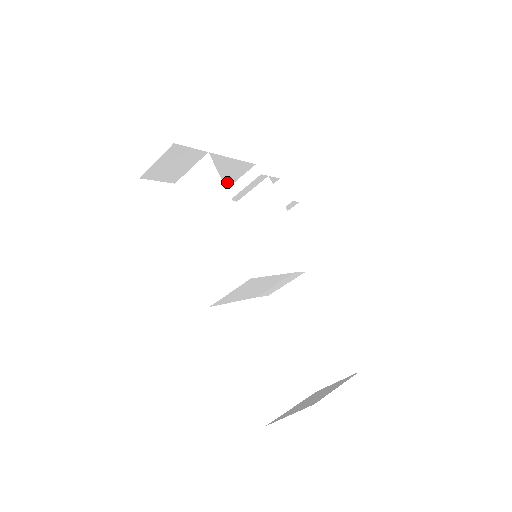
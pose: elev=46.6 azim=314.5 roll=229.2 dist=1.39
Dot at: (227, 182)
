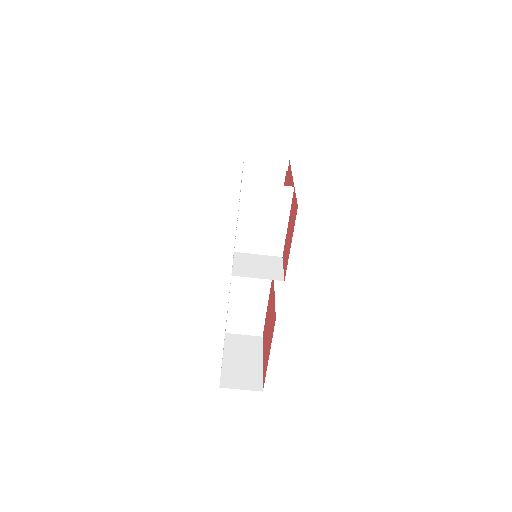
Dot at: occluded
